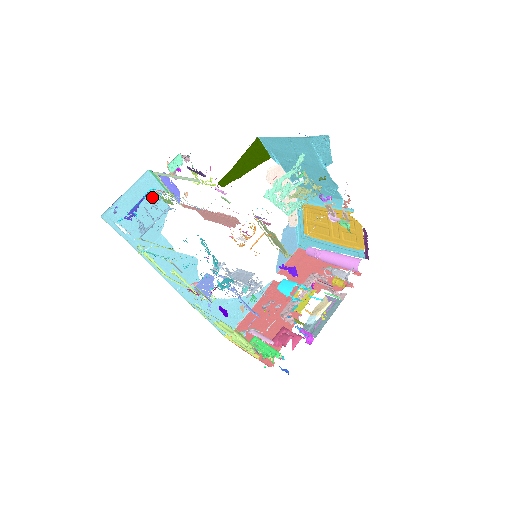
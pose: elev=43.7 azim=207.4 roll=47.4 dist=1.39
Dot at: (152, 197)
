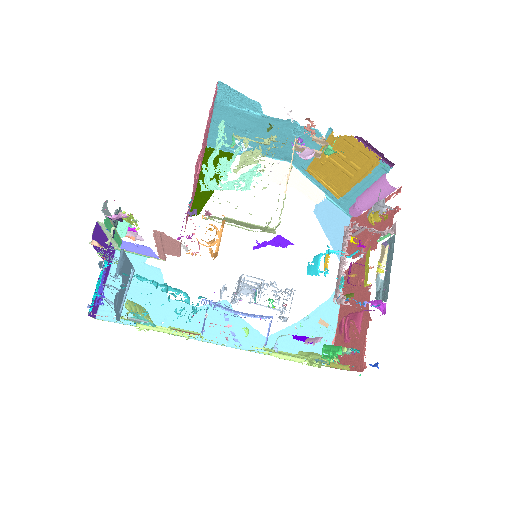
Dot at: (136, 271)
